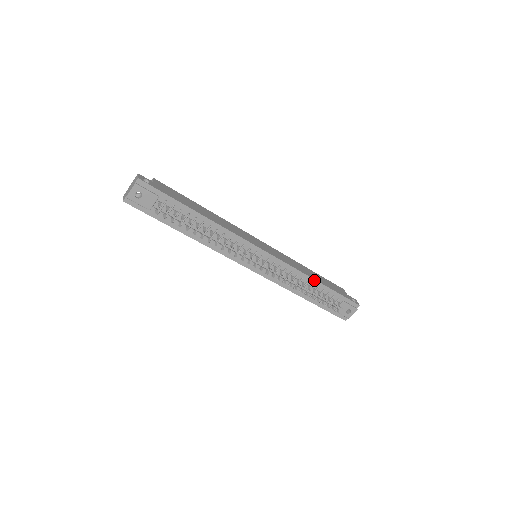
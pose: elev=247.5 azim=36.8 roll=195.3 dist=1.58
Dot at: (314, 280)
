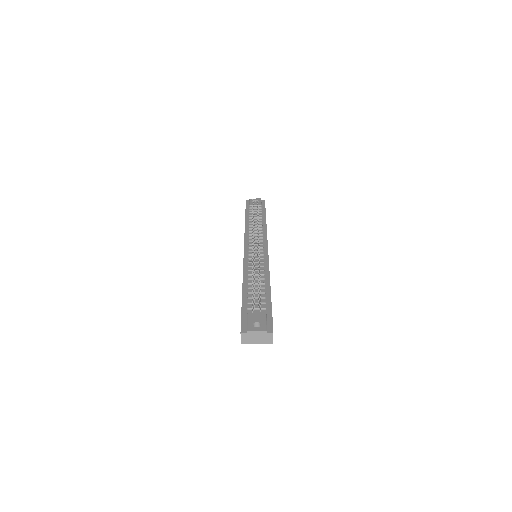
Dot at: (269, 283)
